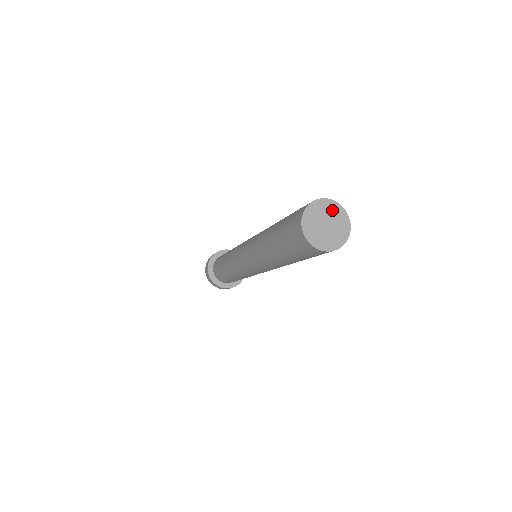
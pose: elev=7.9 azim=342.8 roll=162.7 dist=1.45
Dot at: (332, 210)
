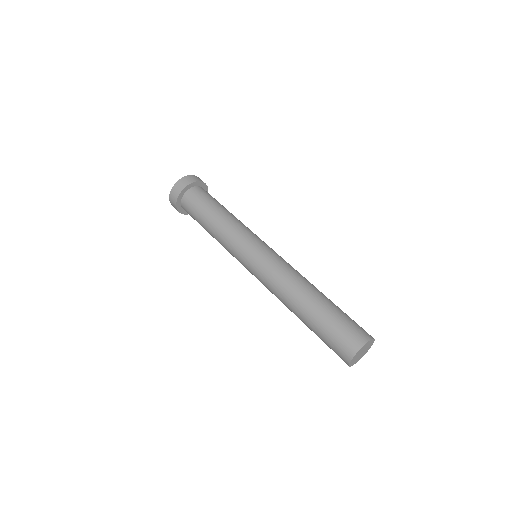
Dot at: (362, 349)
